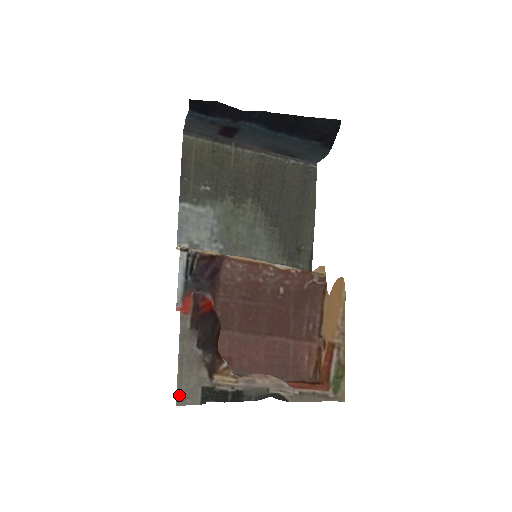
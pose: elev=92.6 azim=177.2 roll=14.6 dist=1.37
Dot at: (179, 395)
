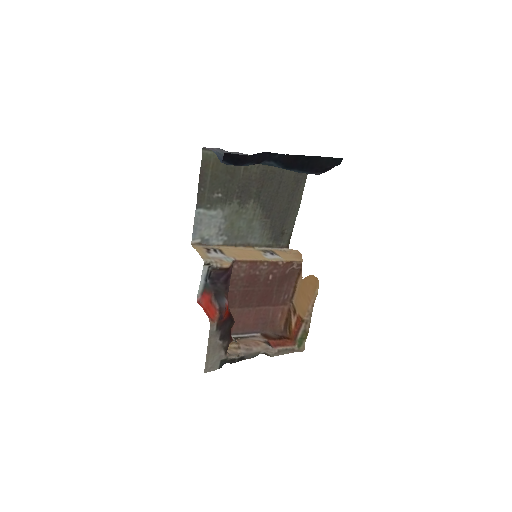
Dot at: (206, 367)
